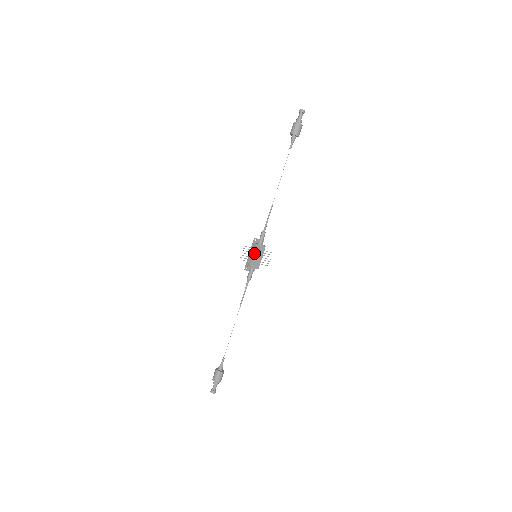
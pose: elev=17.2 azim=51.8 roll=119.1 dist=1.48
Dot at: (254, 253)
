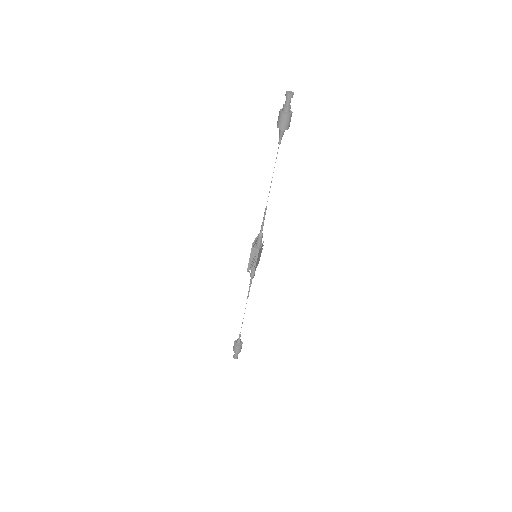
Dot at: (257, 258)
